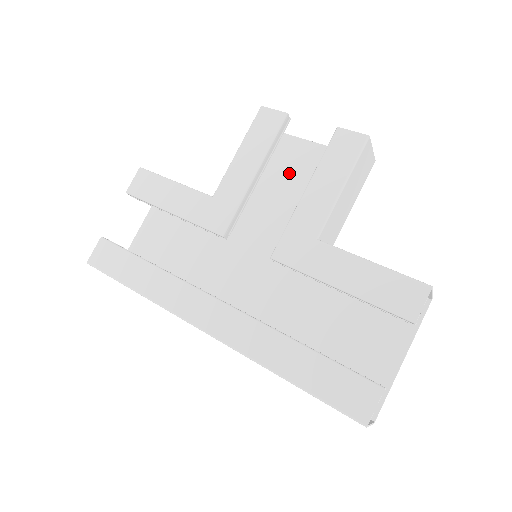
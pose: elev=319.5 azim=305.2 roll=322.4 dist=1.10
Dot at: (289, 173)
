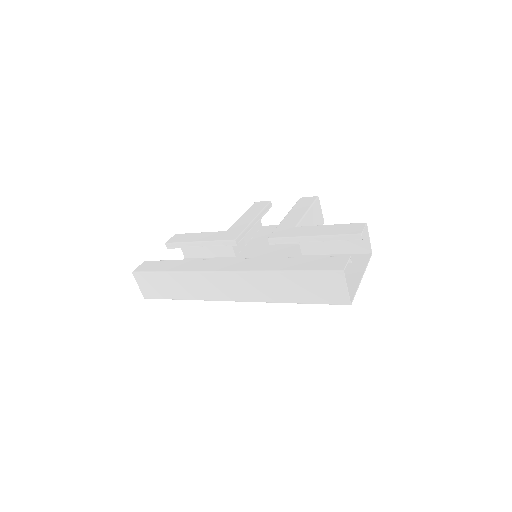
Dot at: occluded
